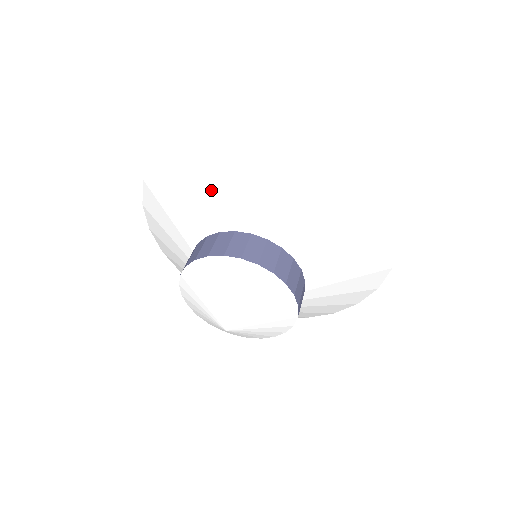
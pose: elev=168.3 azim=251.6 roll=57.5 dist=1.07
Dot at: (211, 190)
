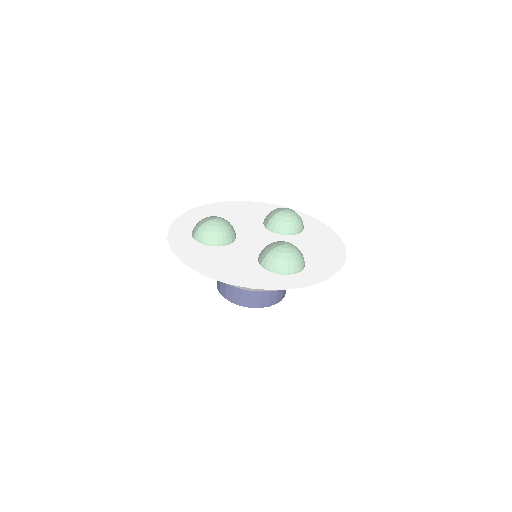
Dot at: occluded
